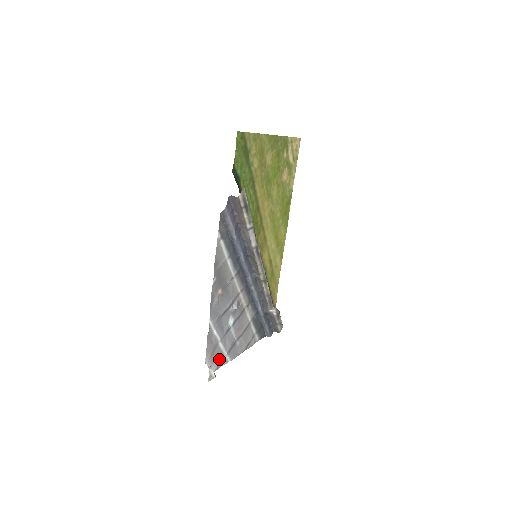
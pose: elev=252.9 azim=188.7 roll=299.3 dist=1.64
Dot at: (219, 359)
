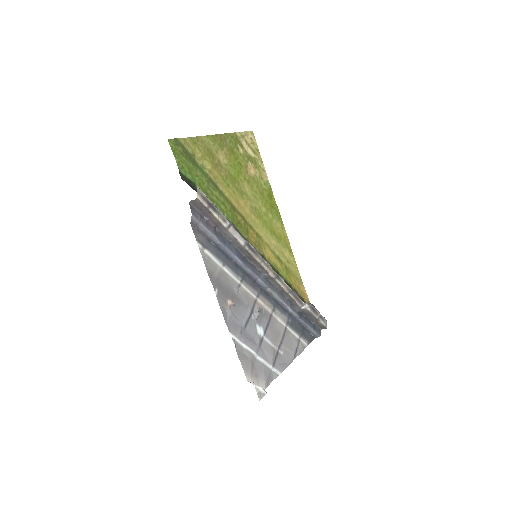
Dot at: (264, 374)
